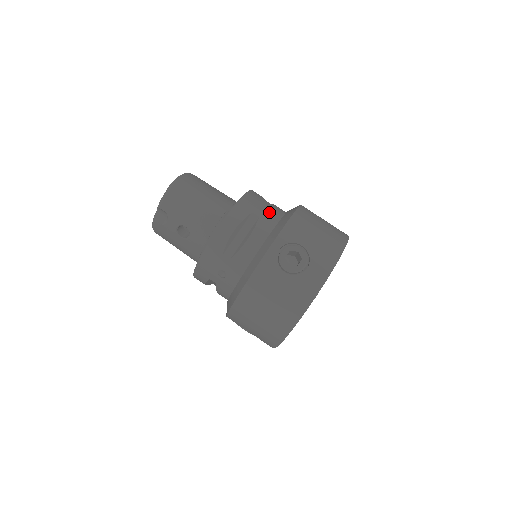
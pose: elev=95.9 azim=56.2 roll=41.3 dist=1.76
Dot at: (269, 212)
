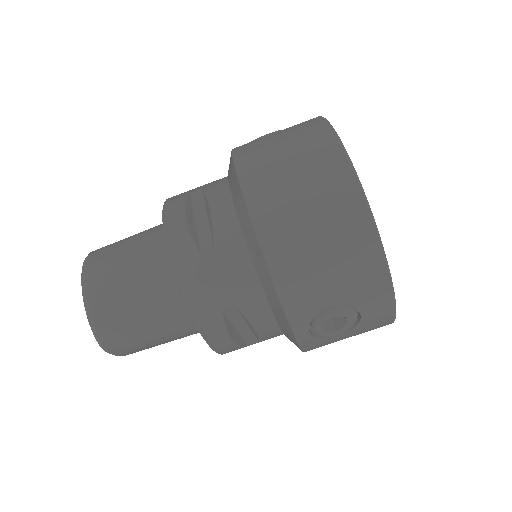
Dot at: (234, 281)
